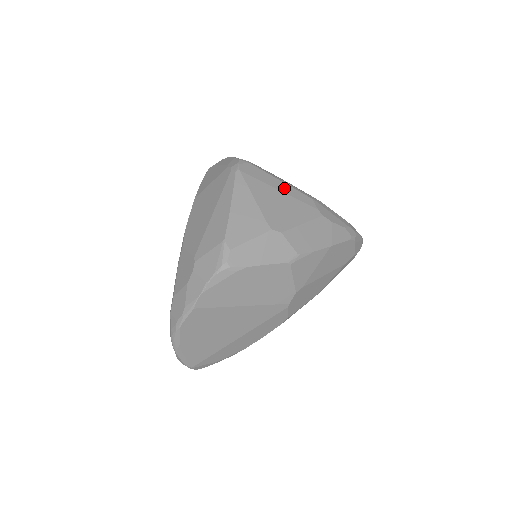
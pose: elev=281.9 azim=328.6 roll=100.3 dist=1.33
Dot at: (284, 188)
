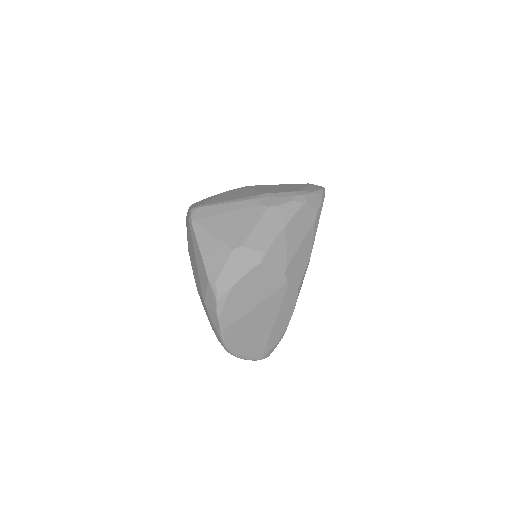
Dot at: (230, 208)
